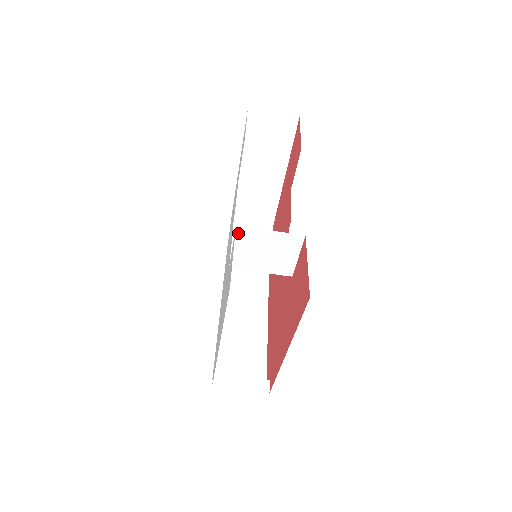
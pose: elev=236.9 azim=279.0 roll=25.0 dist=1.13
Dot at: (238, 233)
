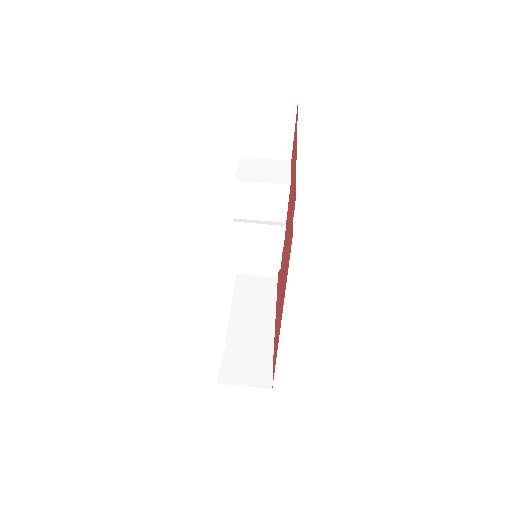
Dot at: (241, 160)
